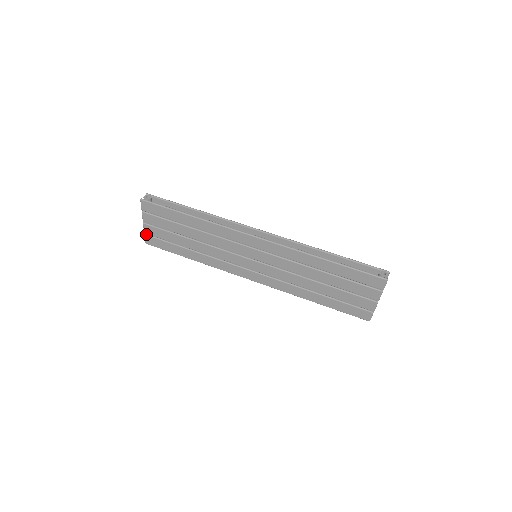
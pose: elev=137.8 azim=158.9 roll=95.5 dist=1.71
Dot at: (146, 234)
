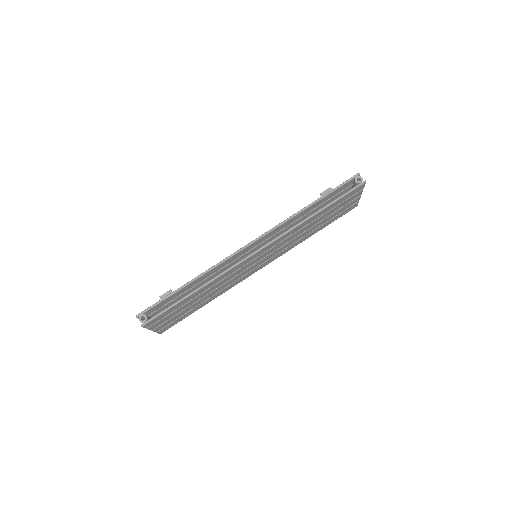
Dot at: (158, 331)
